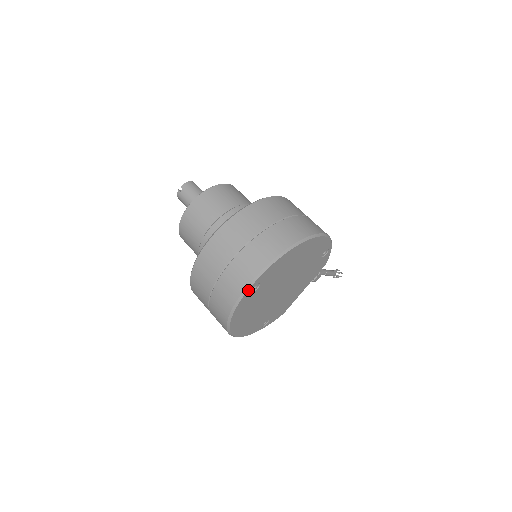
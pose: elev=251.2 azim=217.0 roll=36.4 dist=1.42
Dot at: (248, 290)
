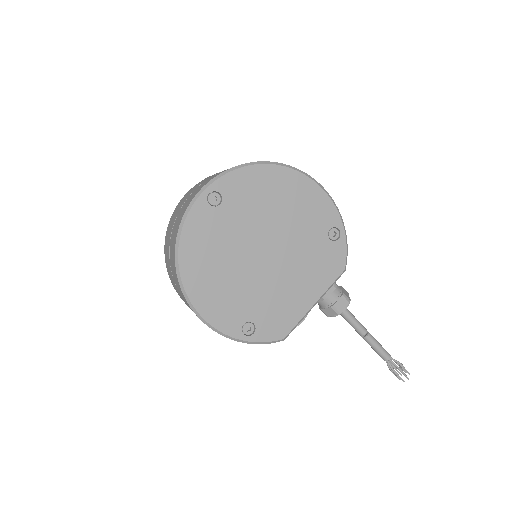
Dot at: (203, 193)
